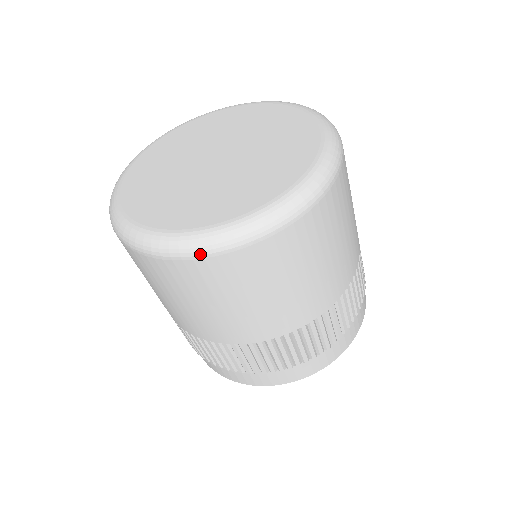
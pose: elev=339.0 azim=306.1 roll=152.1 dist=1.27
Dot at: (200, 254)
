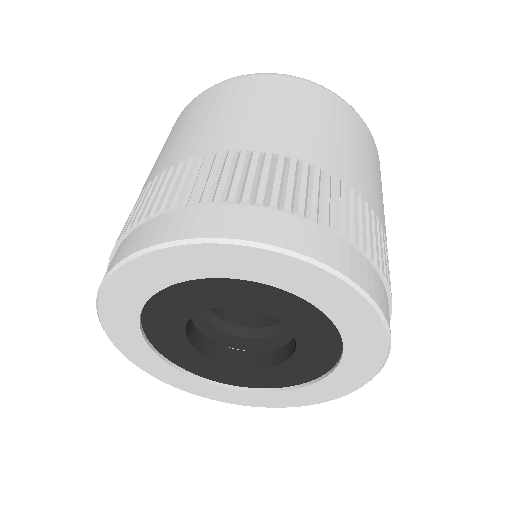
Dot at: (281, 74)
